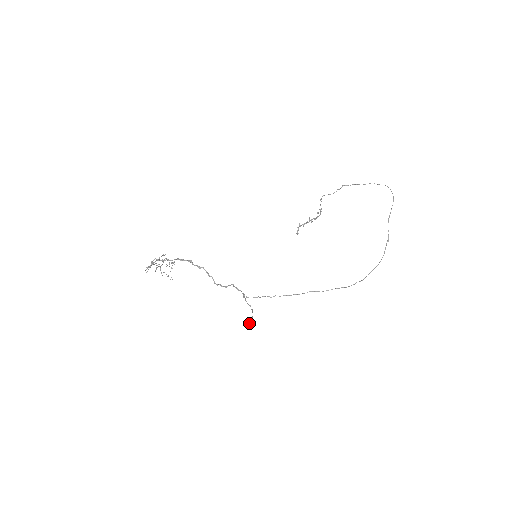
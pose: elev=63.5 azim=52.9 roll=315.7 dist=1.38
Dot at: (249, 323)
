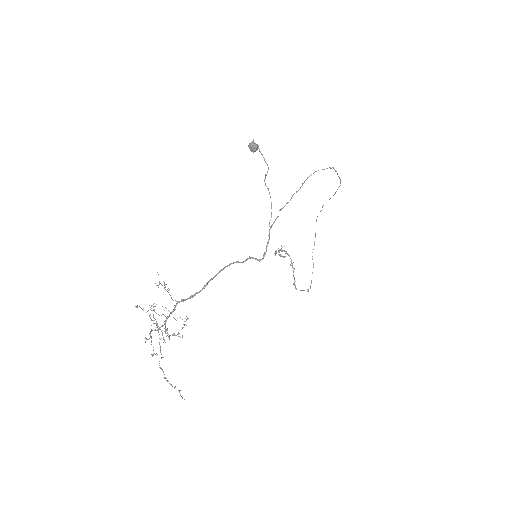
Dot at: (248, 146)
